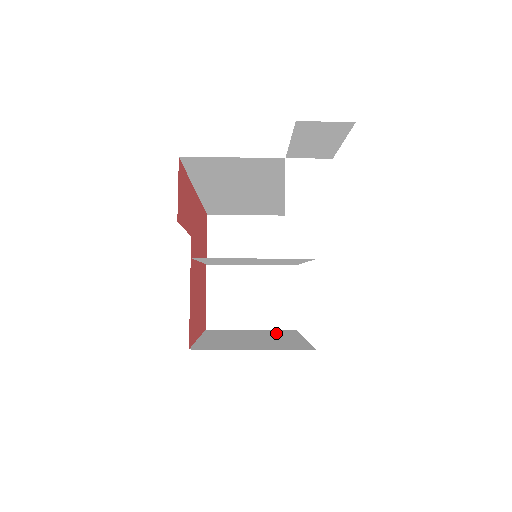
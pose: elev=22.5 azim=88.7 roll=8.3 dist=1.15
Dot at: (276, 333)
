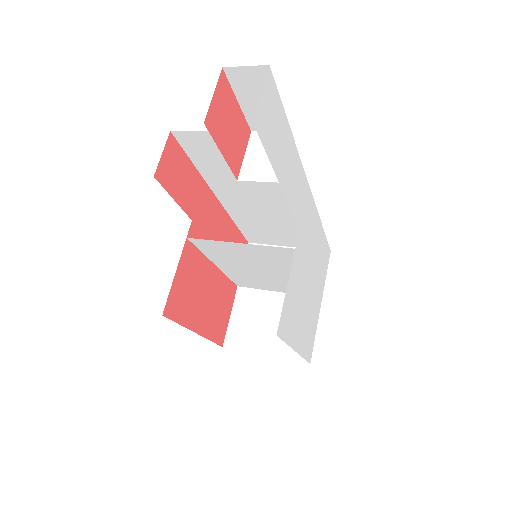
Dot at: occluded
